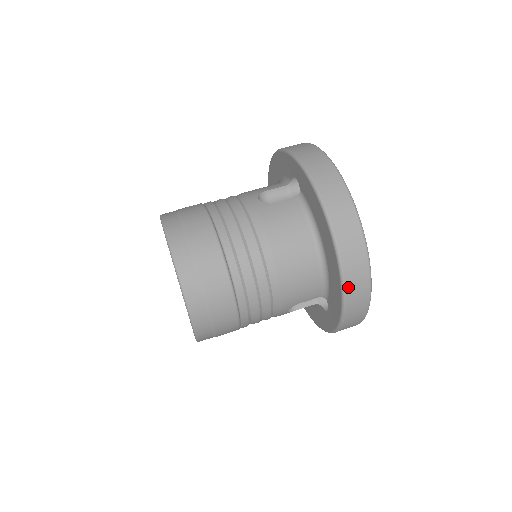
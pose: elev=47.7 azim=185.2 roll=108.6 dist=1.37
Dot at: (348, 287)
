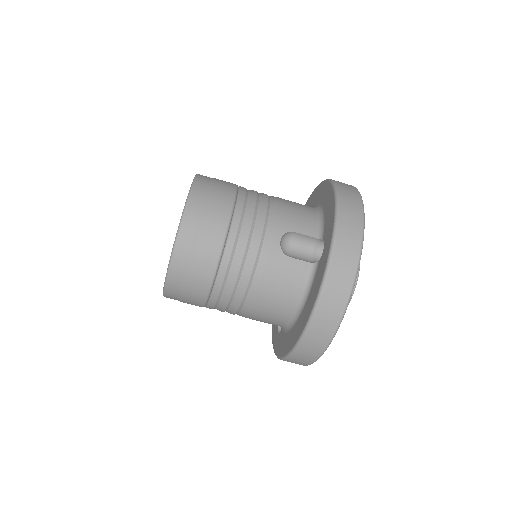
Dot at: (291, 359)
